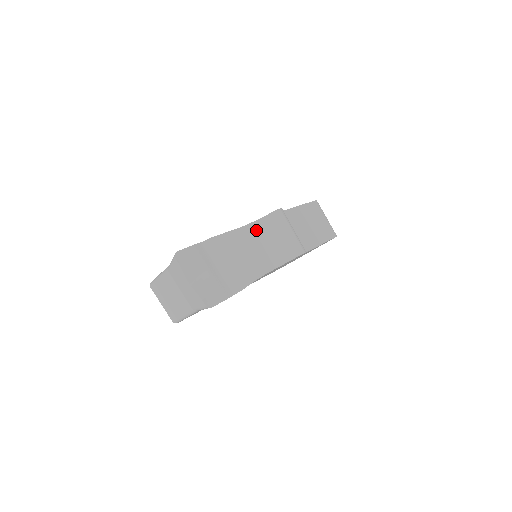
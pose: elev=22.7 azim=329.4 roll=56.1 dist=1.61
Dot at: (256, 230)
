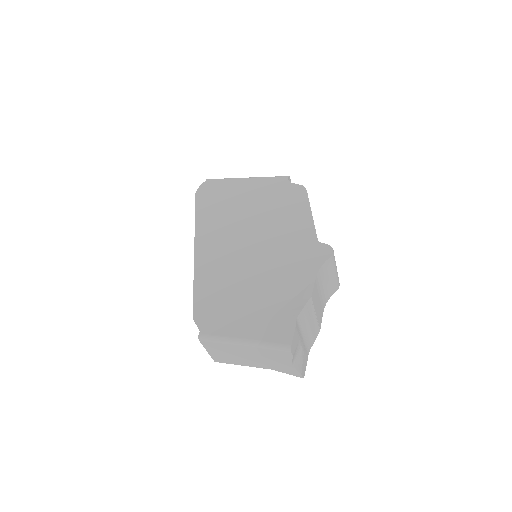
Dot at: (319, 279)
